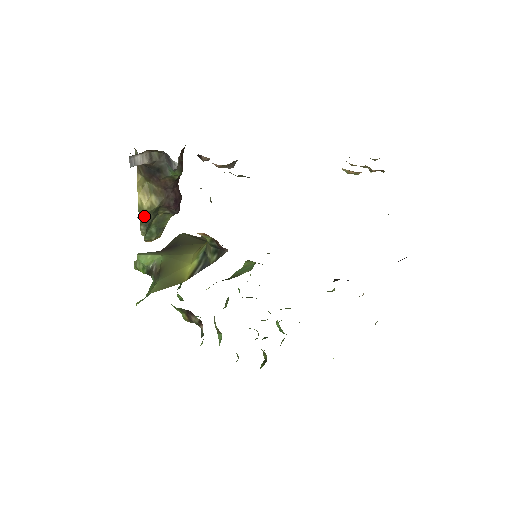
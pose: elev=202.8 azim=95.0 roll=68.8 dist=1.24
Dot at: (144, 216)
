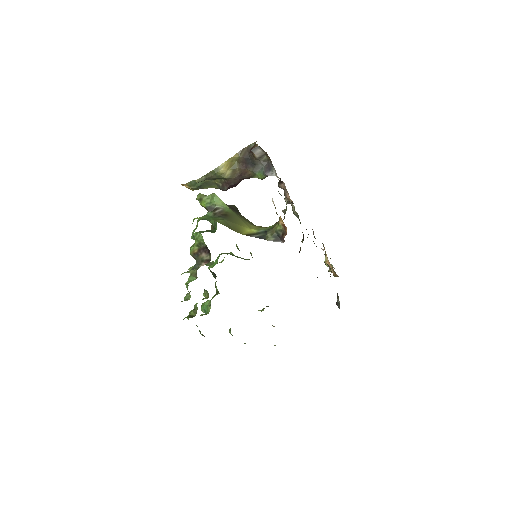
Dot at: (213, 174)
